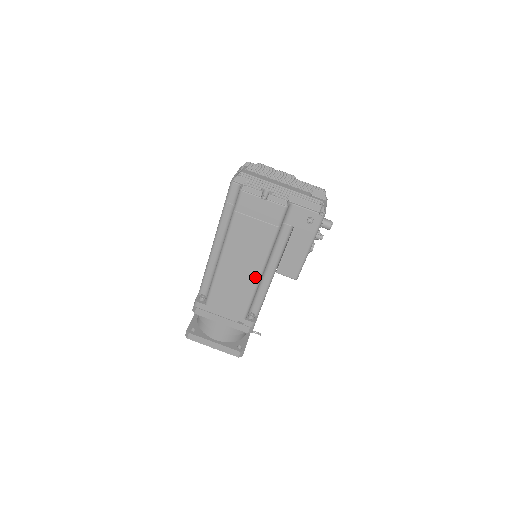
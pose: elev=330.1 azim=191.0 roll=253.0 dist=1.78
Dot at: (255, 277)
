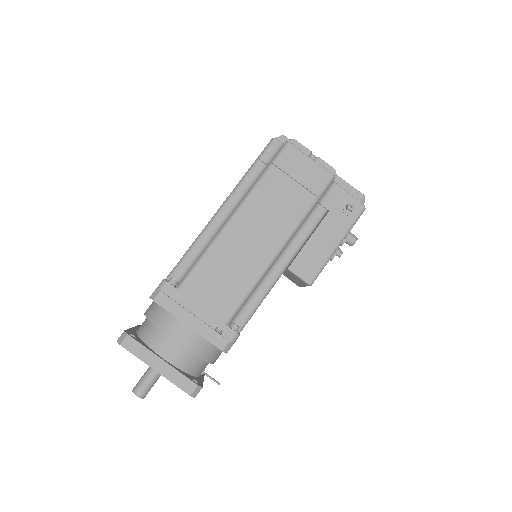
Dot at: (266, 259)
